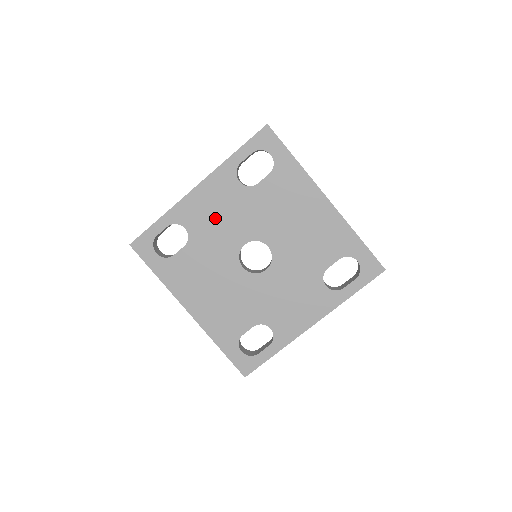
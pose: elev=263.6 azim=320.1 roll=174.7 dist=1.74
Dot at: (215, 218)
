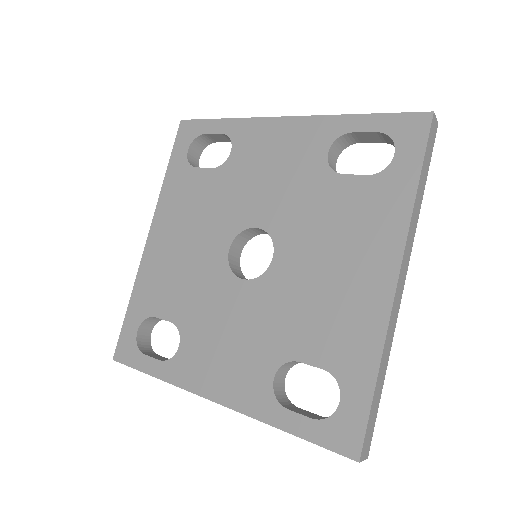
Dot at: (264, 168)
